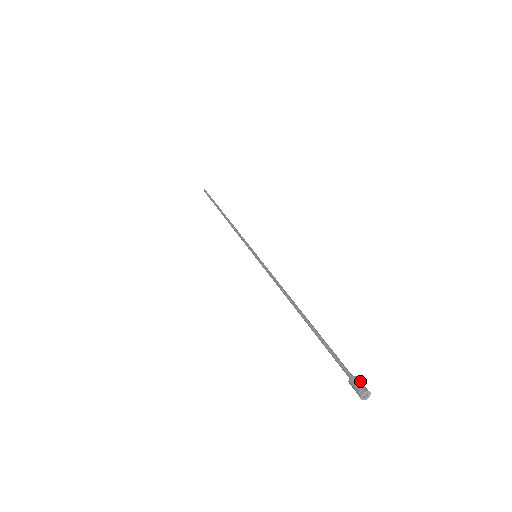
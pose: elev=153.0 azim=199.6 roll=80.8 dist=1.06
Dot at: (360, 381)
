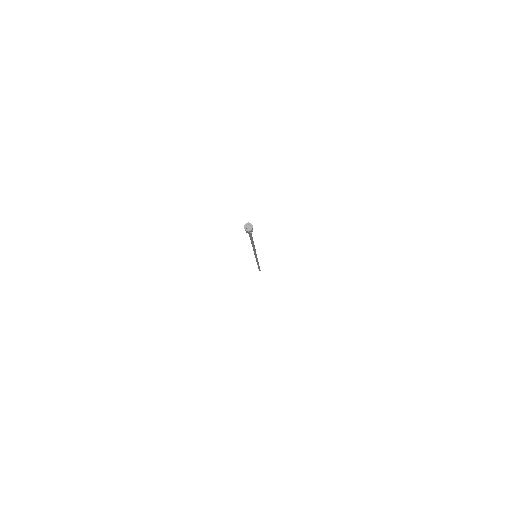
Dot at: occluded
